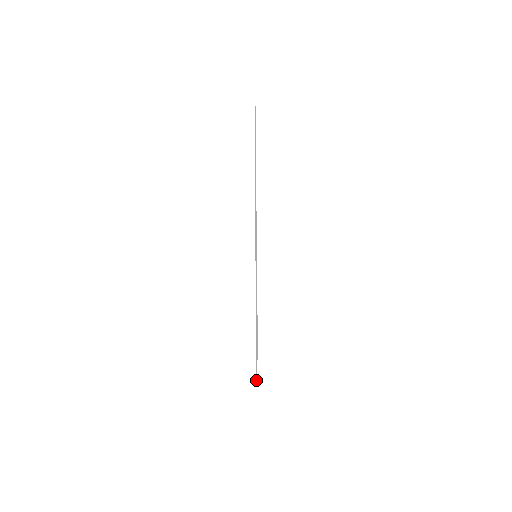
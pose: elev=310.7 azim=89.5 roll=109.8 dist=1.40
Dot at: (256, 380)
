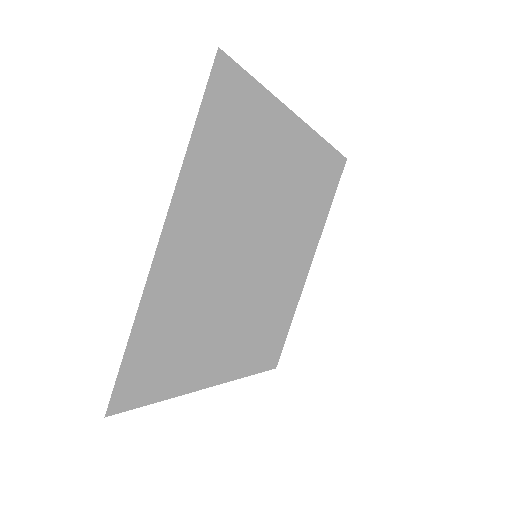
Dot at: (276, 366)
